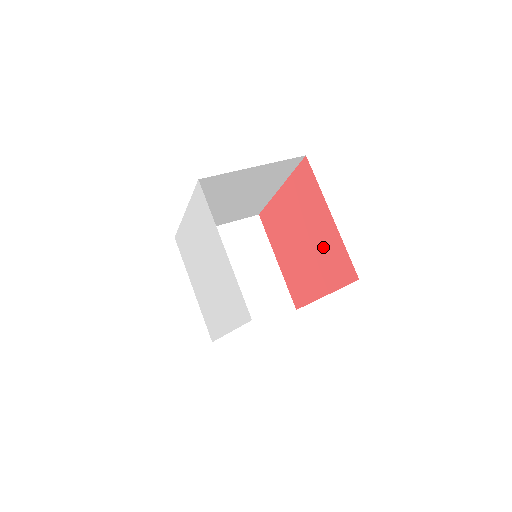
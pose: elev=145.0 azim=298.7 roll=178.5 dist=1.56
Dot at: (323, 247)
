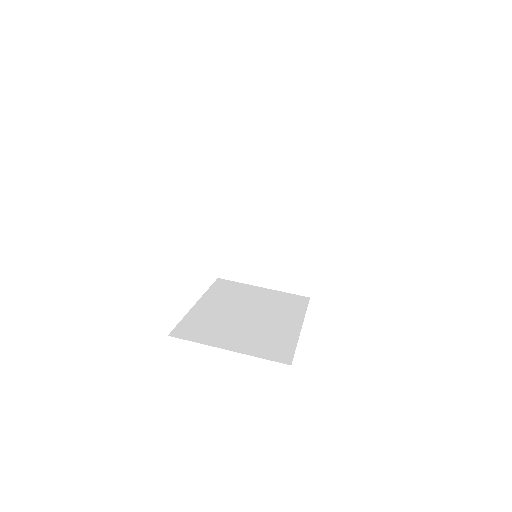
Dot at: occluded
